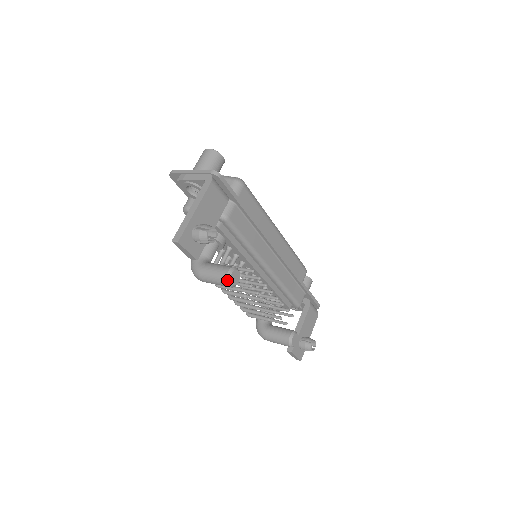
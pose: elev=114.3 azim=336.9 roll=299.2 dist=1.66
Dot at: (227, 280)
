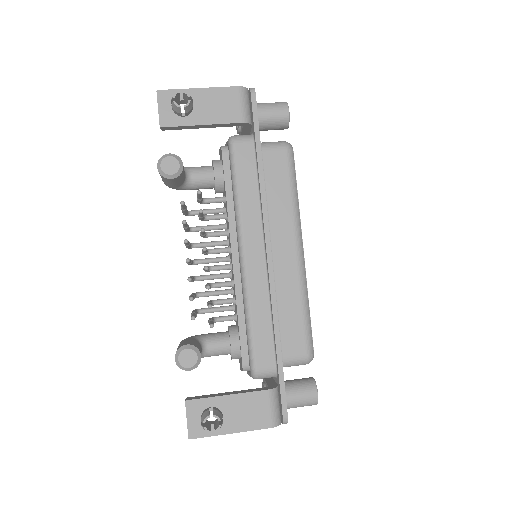
Dot at: (161, 158)
